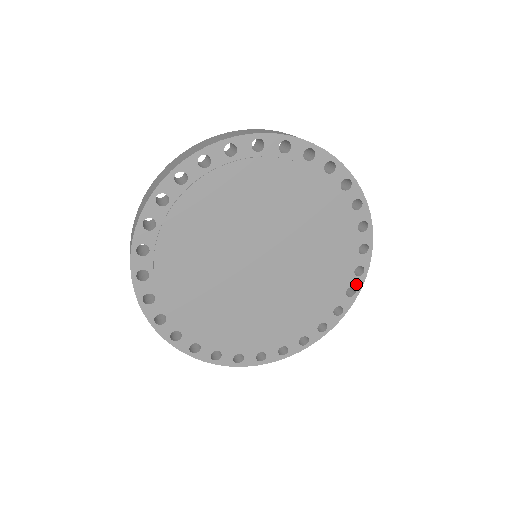
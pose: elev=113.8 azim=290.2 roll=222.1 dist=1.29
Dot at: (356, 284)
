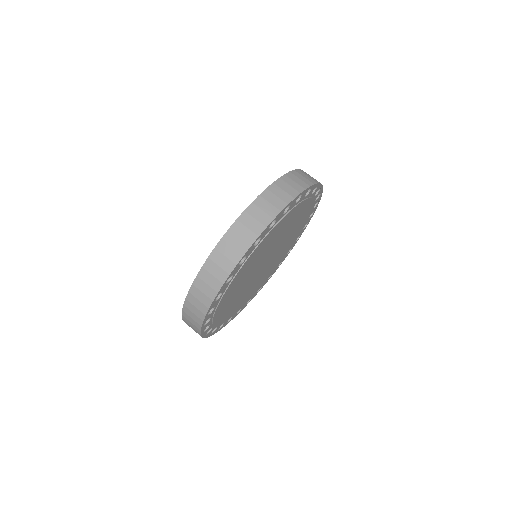
Dot at: (314, 210)
